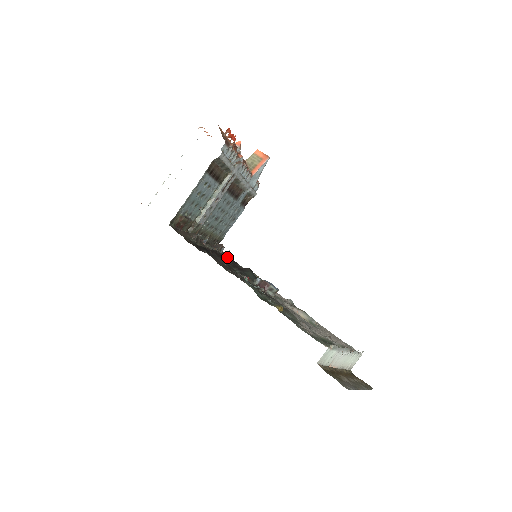
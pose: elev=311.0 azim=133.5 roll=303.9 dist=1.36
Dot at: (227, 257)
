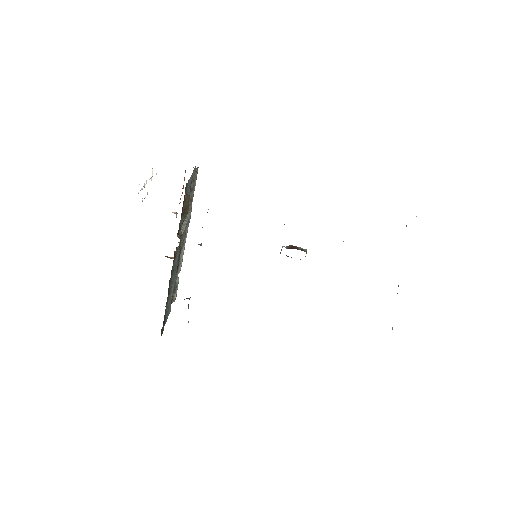
Dot at: occluded
